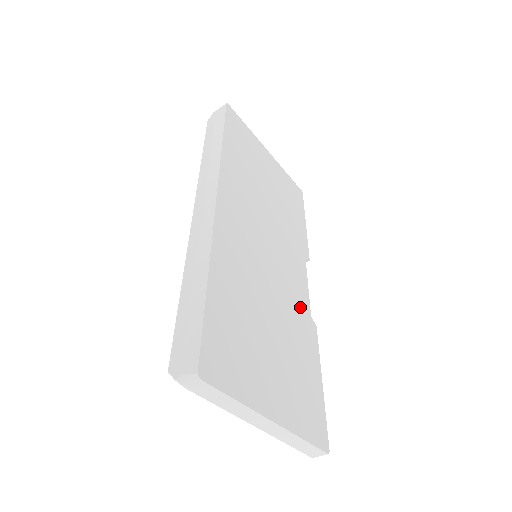
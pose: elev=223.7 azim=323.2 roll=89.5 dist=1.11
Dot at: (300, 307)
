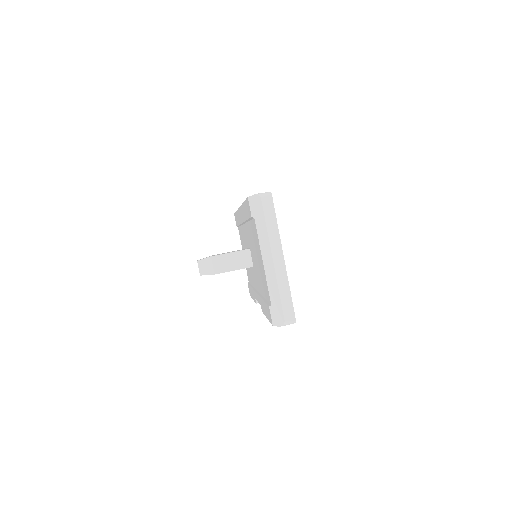
Dot at: occluded
